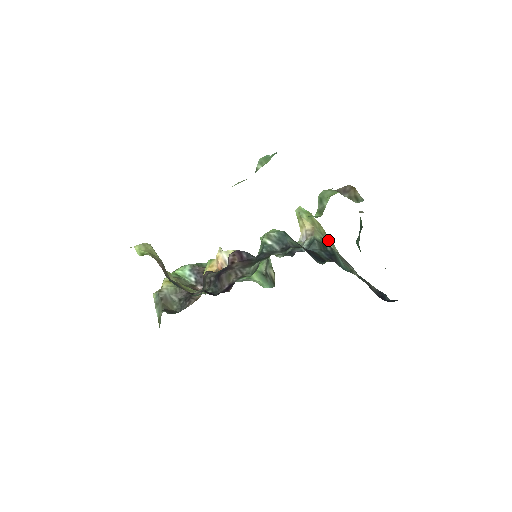
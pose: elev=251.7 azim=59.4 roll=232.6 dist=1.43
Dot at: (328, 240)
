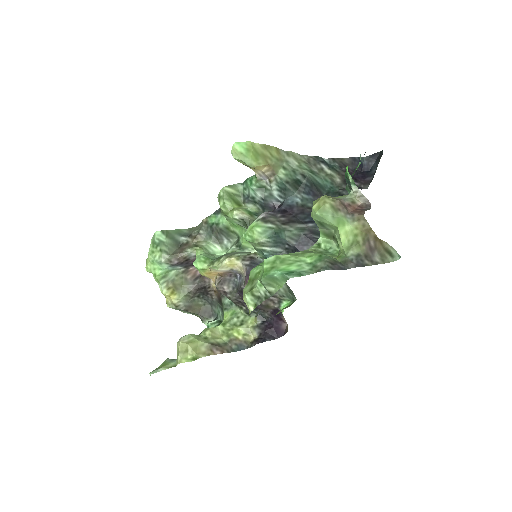
Dot at: (287, 157)
